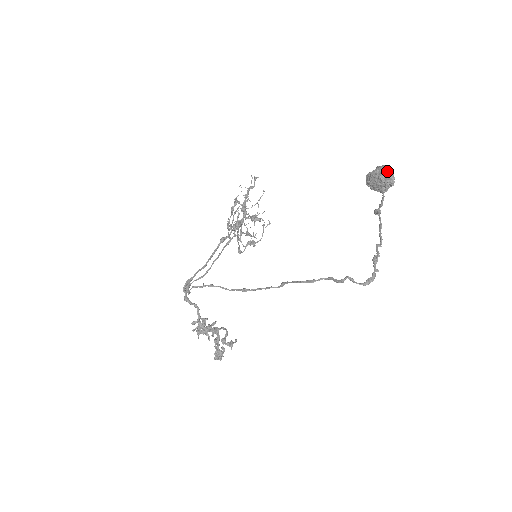
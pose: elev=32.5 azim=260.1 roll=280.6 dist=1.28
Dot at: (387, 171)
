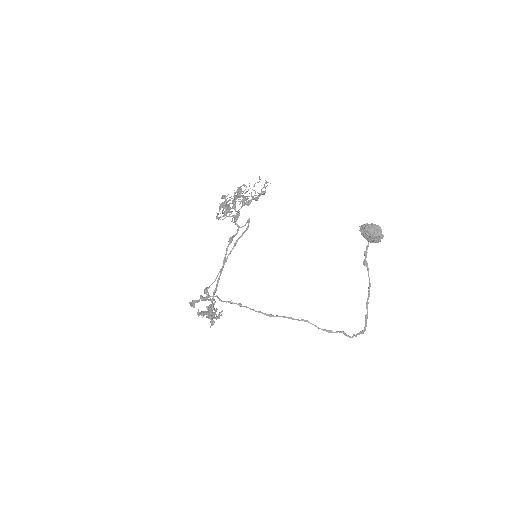
Dot at: (381, 234)
